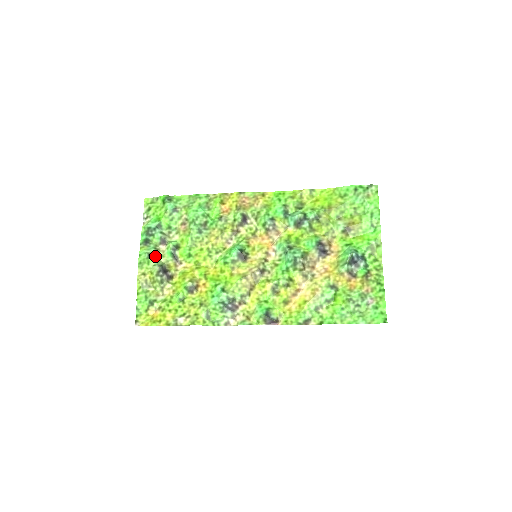
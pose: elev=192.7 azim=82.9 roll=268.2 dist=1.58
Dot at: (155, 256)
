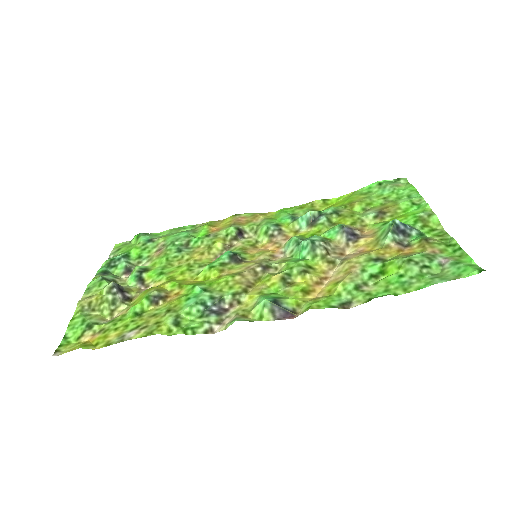
Dot at: occluded
